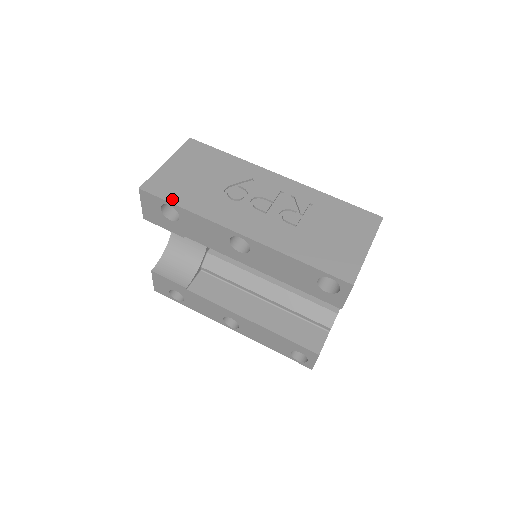
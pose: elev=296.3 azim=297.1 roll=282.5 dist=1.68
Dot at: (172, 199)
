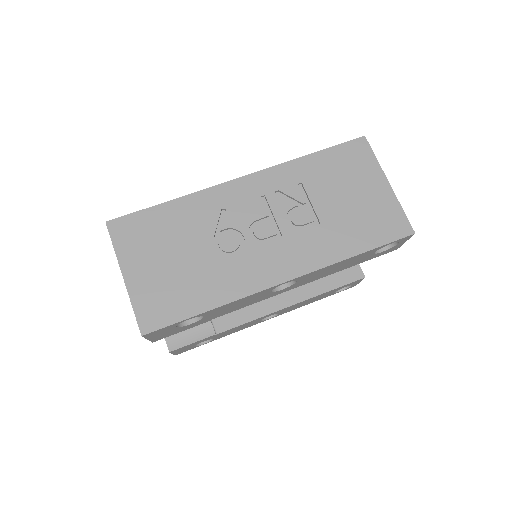
Dot at: (186, 313)
